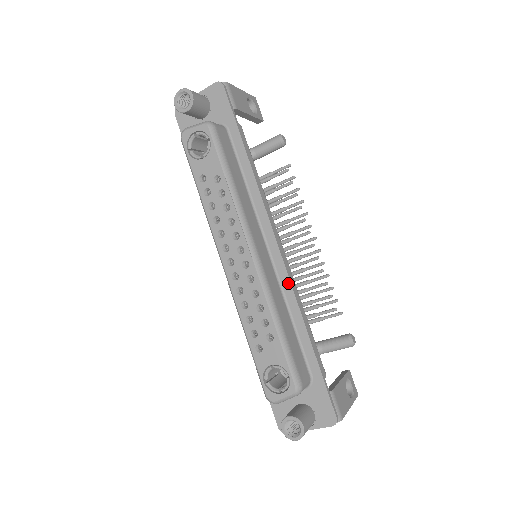
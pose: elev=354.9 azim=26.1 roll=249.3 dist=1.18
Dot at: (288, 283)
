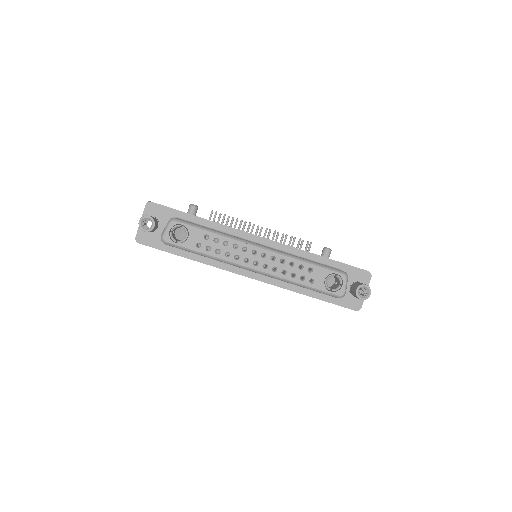
Dot at: (285, 246)
